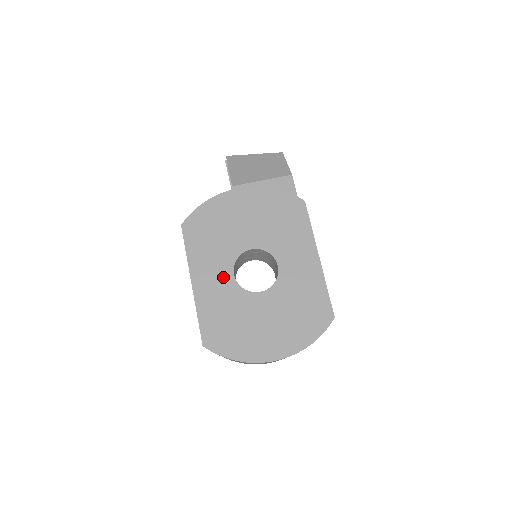
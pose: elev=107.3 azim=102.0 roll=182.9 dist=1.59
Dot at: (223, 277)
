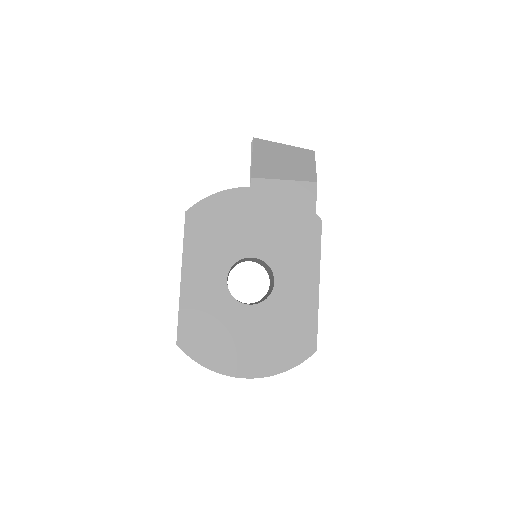
Dot at: (215, 279)
